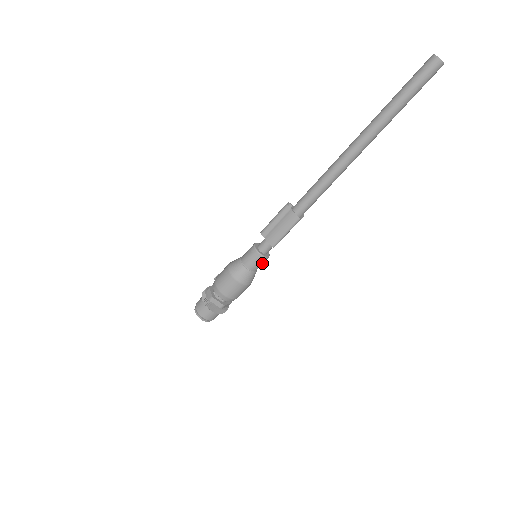
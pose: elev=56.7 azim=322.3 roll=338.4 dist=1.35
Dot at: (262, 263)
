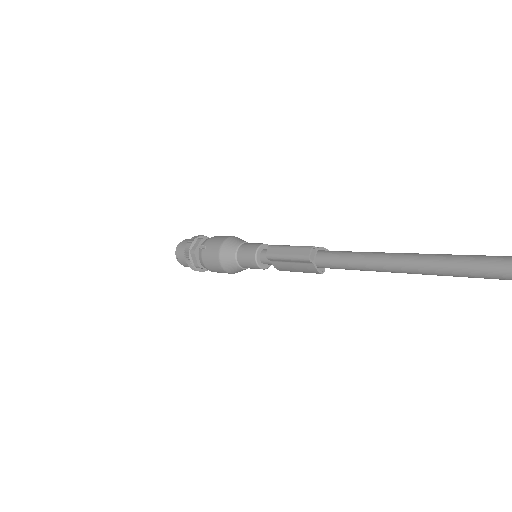
Dot at: occluded
